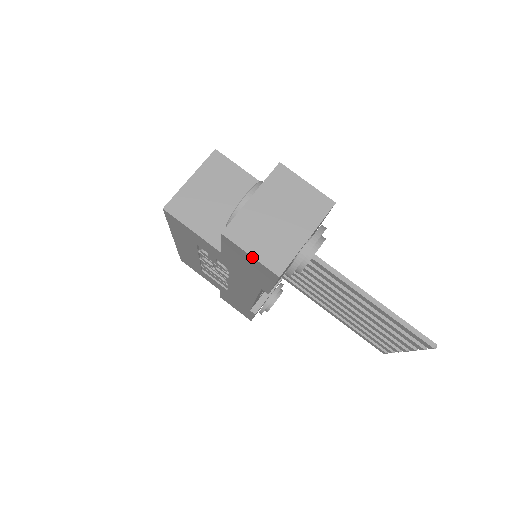
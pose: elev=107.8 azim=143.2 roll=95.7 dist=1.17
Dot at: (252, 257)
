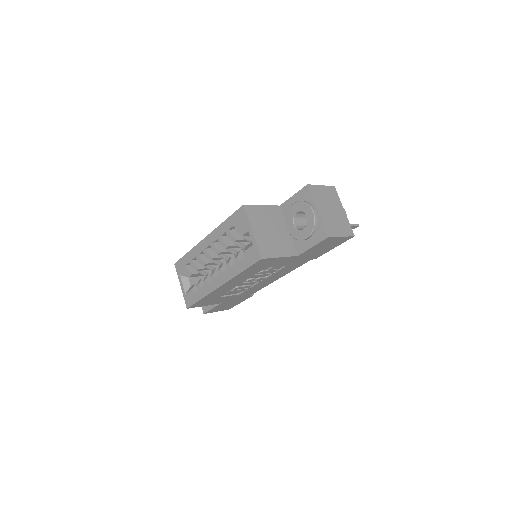
Dot at: (342, 237)
